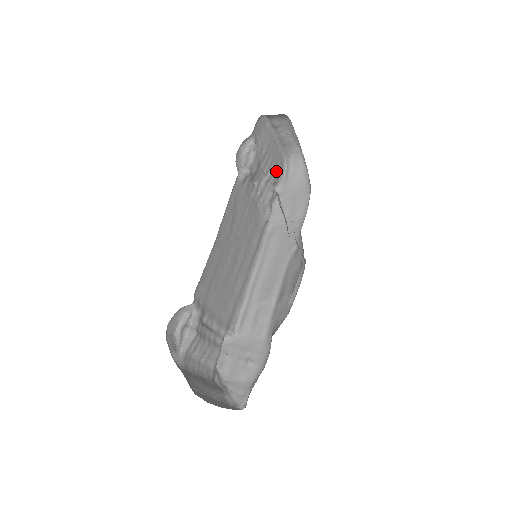
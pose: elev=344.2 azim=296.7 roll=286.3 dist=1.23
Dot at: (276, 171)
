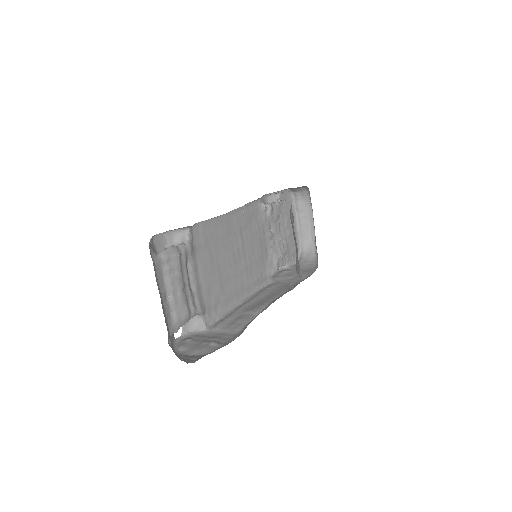
Dot at: (290, 250)
